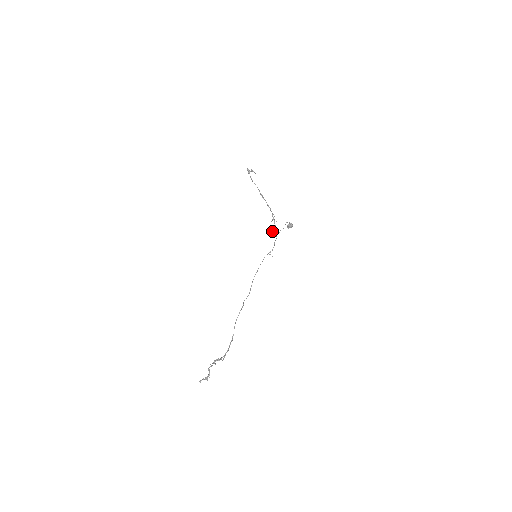
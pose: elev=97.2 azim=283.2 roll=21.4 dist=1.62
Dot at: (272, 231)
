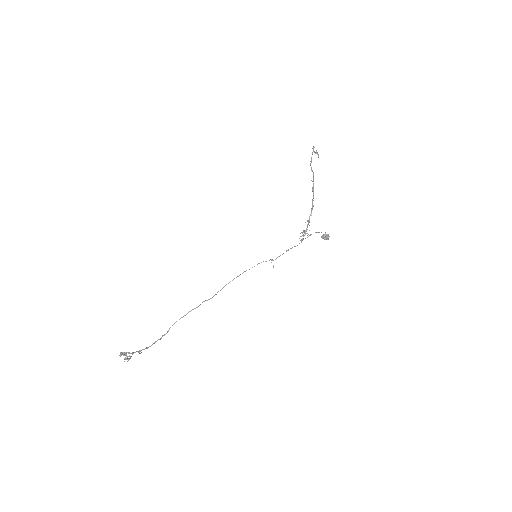
Dot at: (304, 232)
